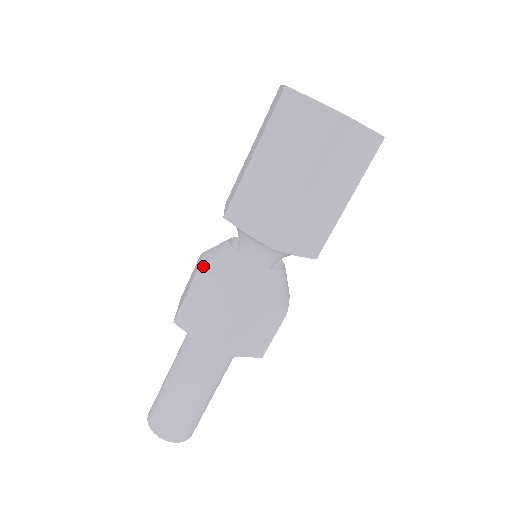
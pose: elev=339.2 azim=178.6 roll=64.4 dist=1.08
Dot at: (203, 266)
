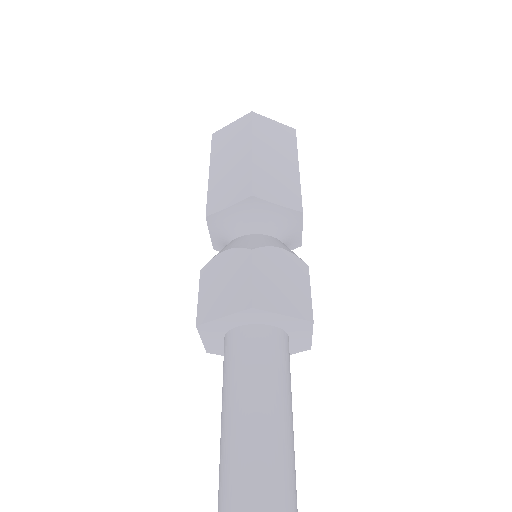
Dot at: occluded
